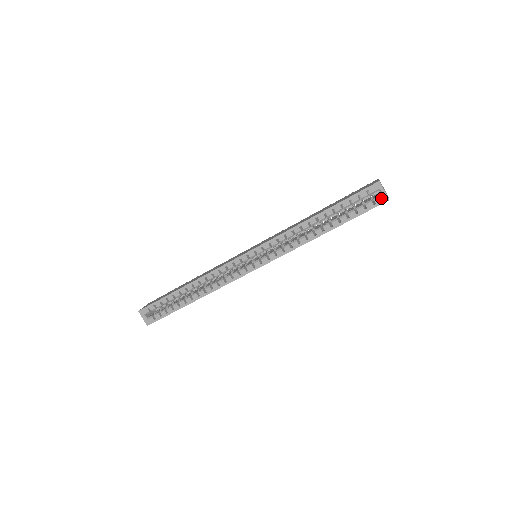
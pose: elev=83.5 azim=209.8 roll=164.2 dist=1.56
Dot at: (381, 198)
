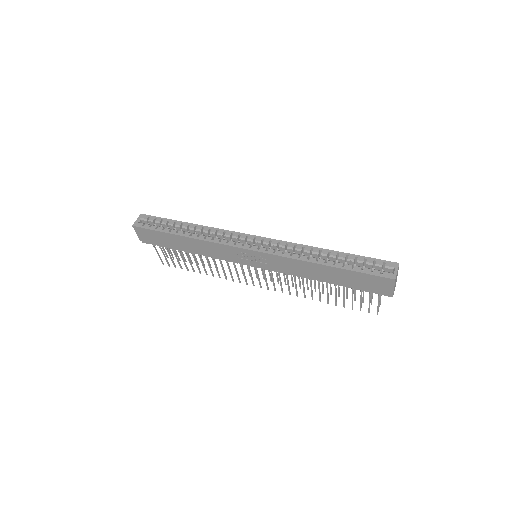
Dot at: (390, 274)
